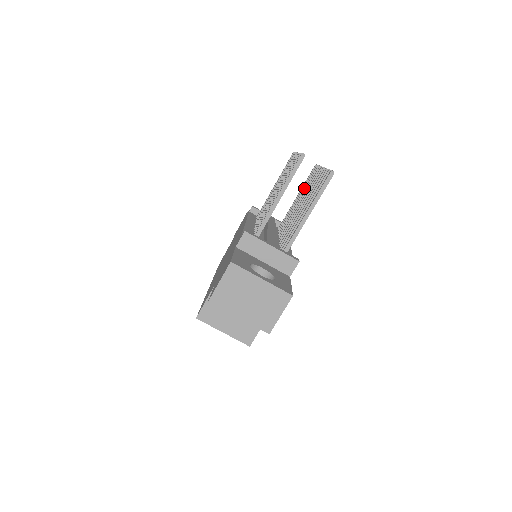
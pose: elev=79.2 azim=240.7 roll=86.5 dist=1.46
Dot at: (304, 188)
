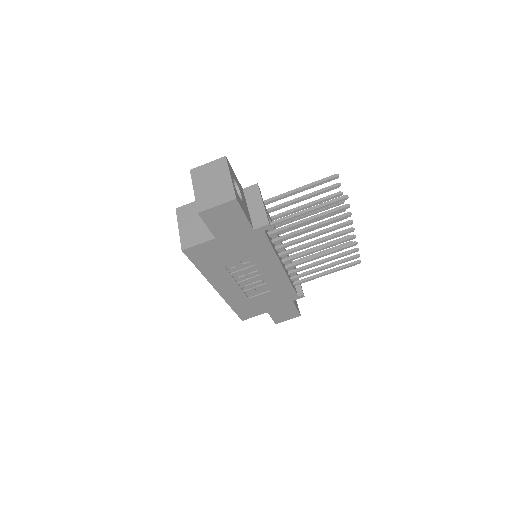
Dot at: (336, 262)
